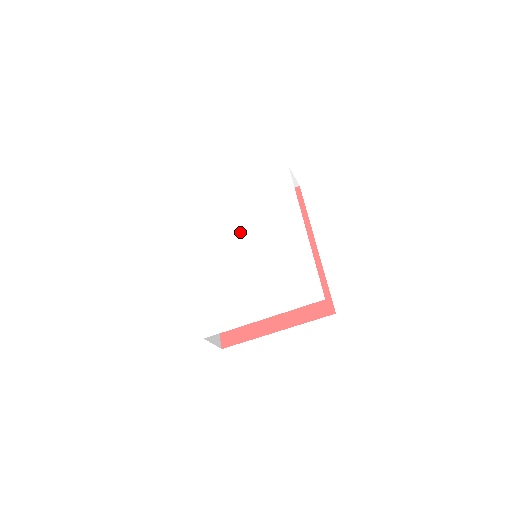
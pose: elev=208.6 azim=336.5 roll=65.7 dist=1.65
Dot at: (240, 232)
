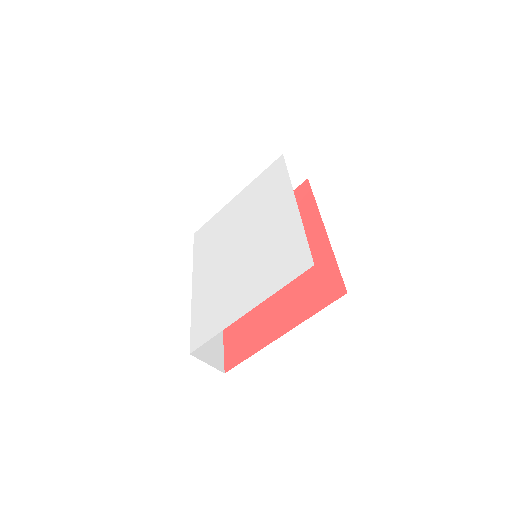
Dot at: (234, 233)
